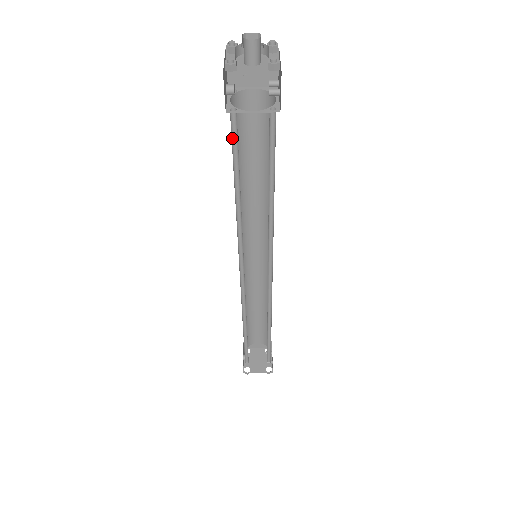
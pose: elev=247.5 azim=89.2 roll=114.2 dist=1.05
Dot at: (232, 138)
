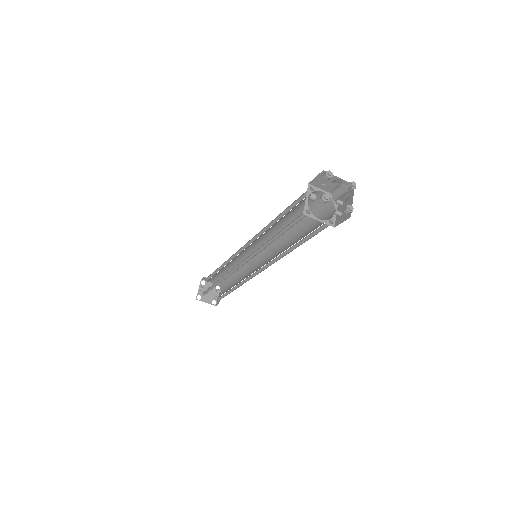
Dot at: (295, 219)
